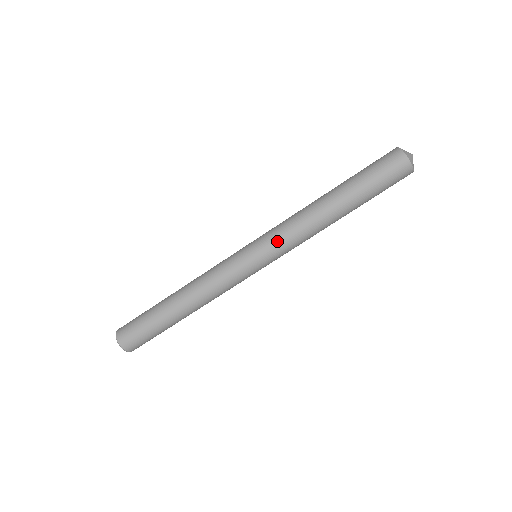
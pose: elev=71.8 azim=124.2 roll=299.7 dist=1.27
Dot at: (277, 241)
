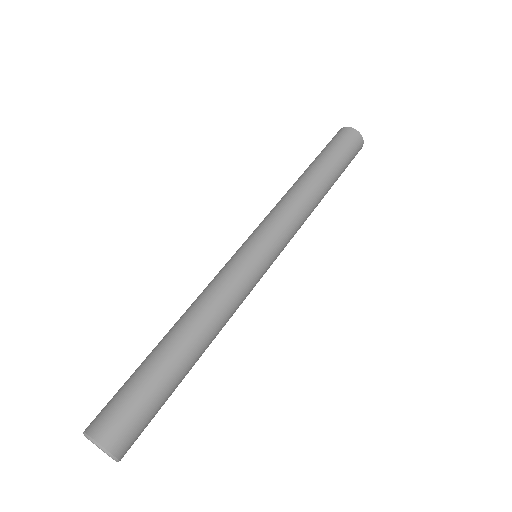
Dot at: (279, 225)
